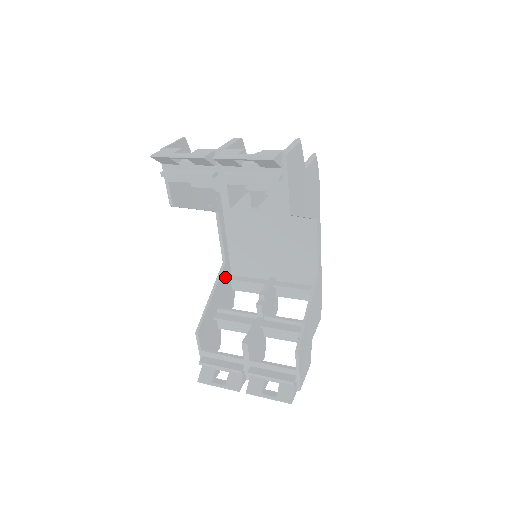
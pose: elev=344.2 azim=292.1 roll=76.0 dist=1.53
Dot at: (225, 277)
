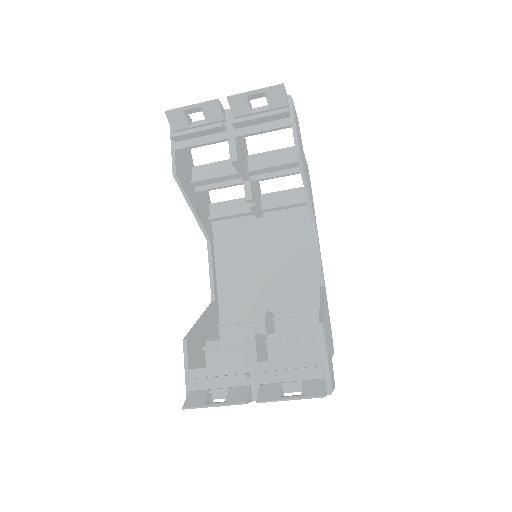
Dot at: (214, 318)
